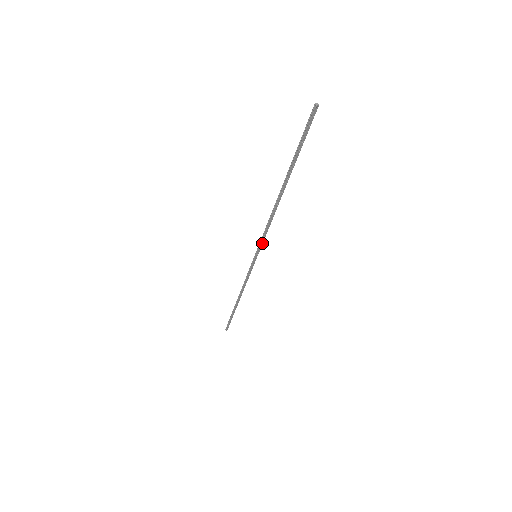
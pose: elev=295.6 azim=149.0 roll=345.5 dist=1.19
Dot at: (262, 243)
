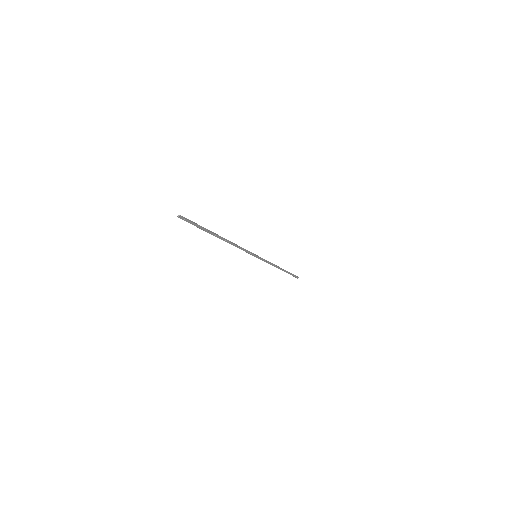
Dot at: (249, 252)
